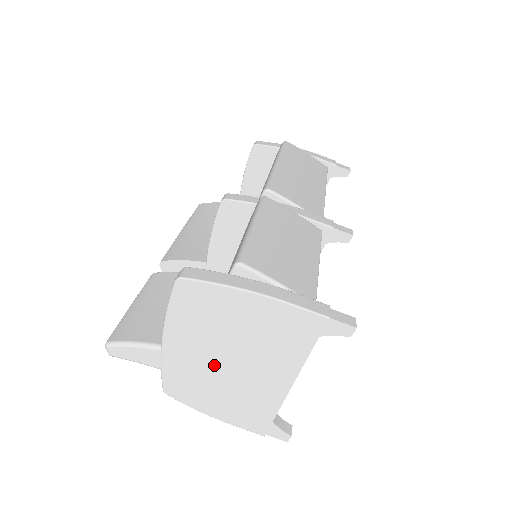
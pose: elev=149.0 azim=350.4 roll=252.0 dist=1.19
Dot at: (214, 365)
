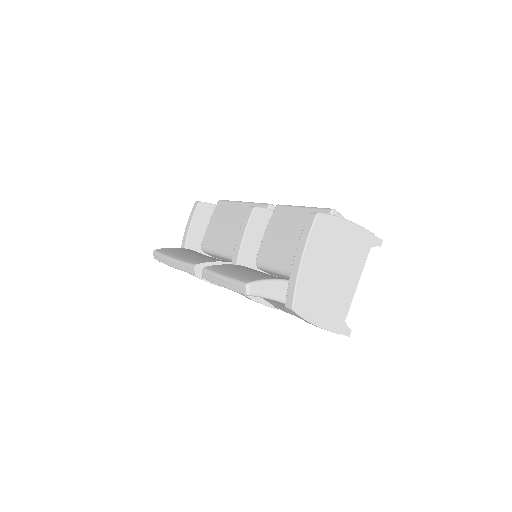
Dot at: (324, 277)
